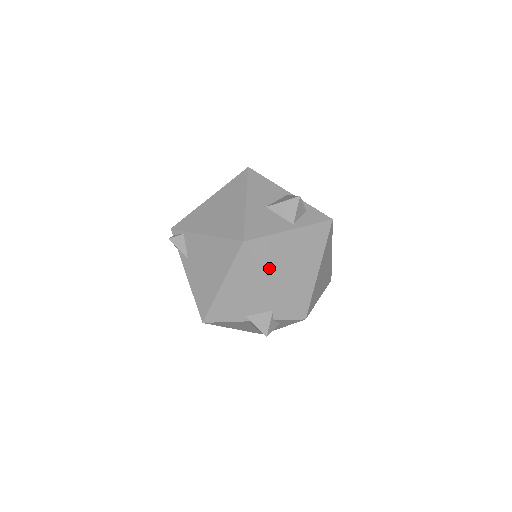
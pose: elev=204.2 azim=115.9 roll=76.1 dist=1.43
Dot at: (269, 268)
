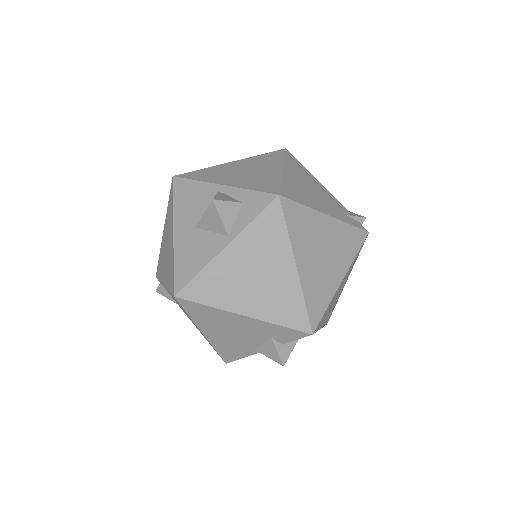
Dot at: (225, 306)
